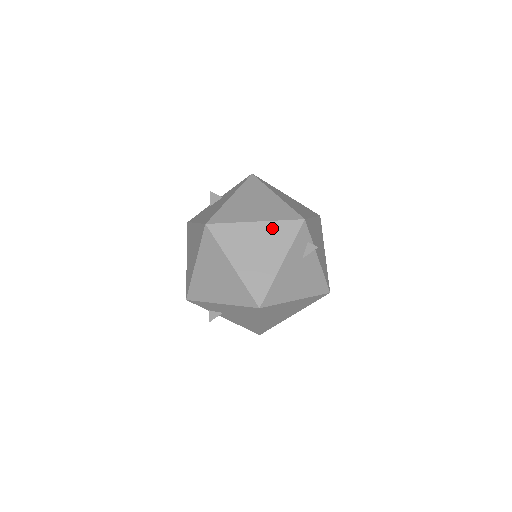
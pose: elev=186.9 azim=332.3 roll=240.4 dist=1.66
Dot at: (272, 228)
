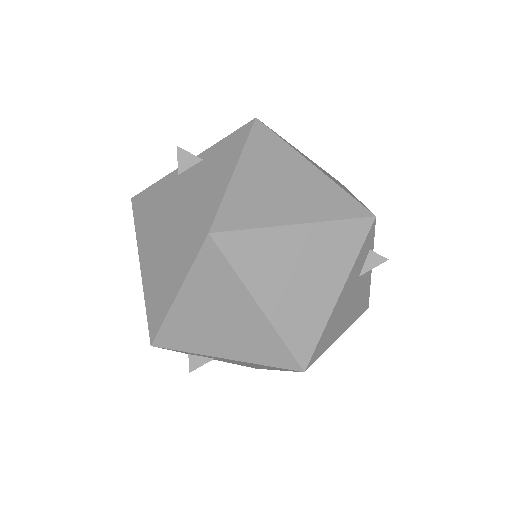
Dot at: (325, 234)
